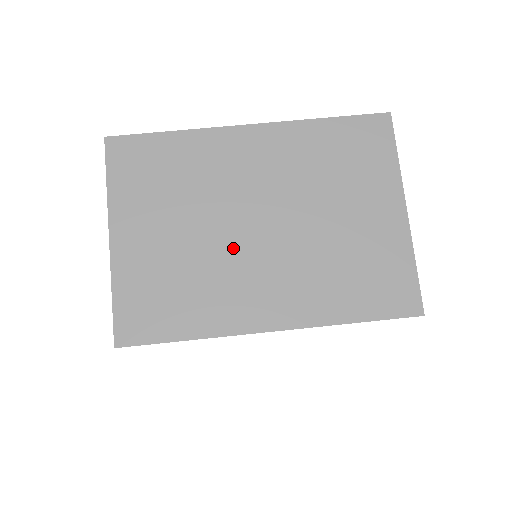
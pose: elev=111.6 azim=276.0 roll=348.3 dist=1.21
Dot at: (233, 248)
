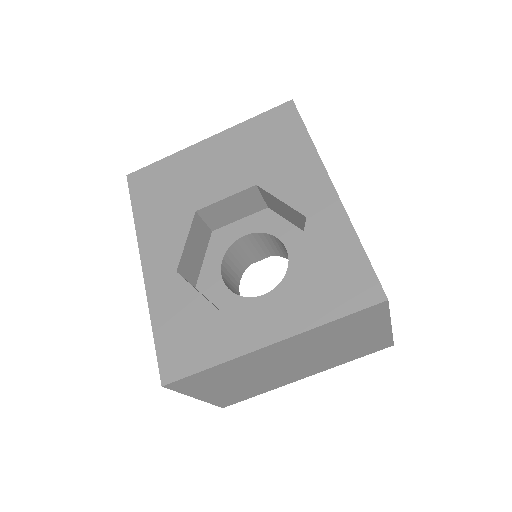
Dot at: (276, 374)
